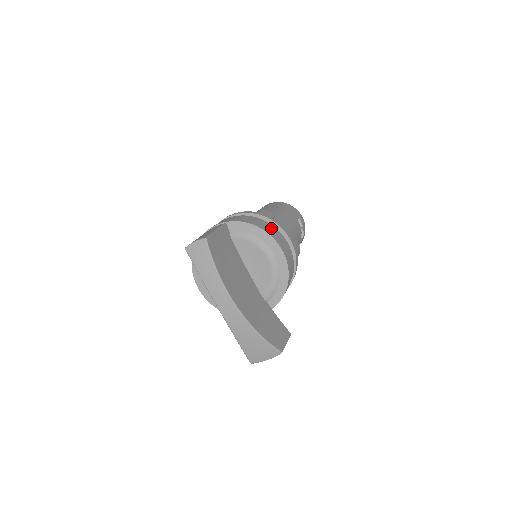
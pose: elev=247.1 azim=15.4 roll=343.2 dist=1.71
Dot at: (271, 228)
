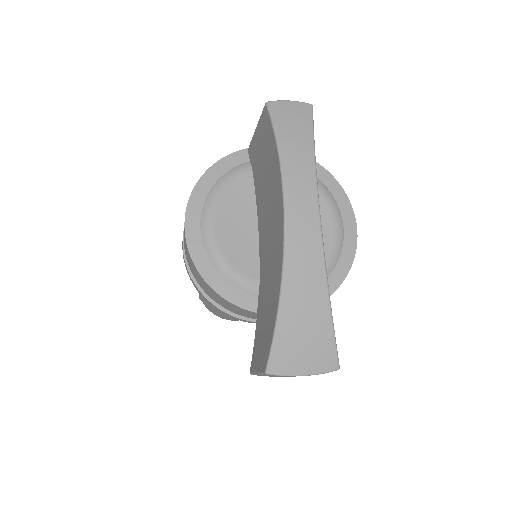
Dot at: occluded
